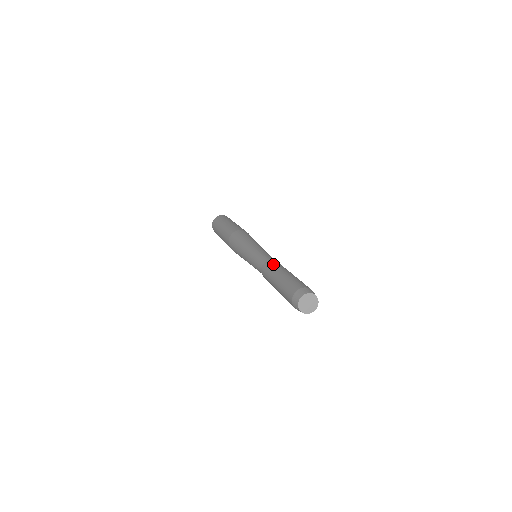
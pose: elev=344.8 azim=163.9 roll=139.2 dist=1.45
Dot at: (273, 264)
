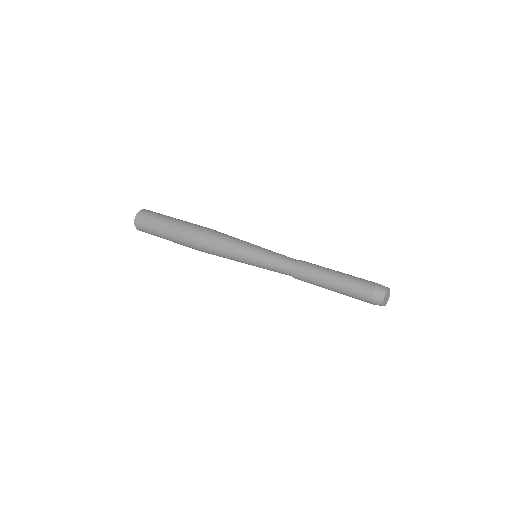
Dot at: (309, 266)
